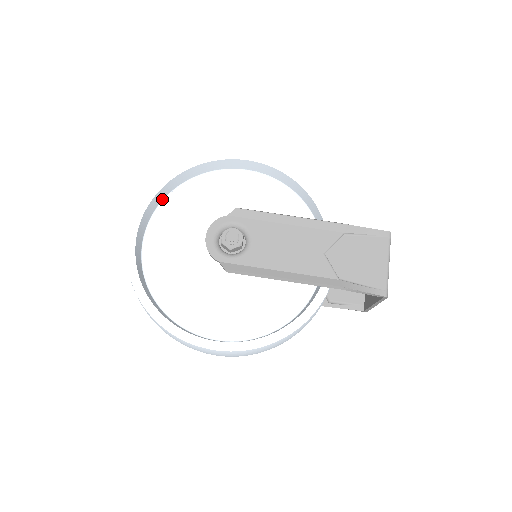
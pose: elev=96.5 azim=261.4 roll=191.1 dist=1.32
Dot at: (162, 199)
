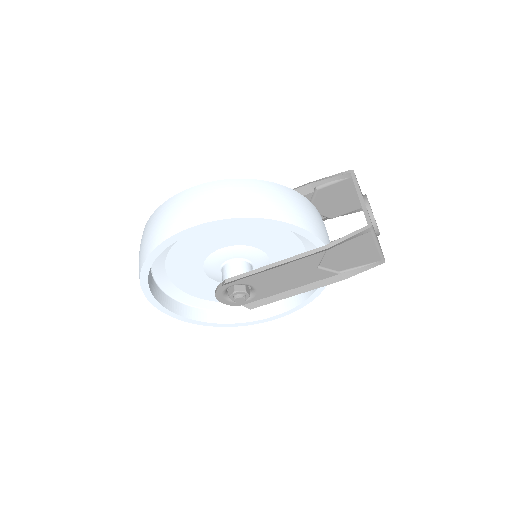
Dot at: (151, 274)
